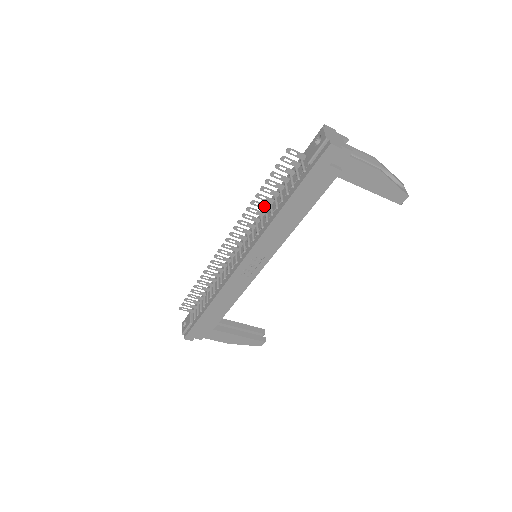
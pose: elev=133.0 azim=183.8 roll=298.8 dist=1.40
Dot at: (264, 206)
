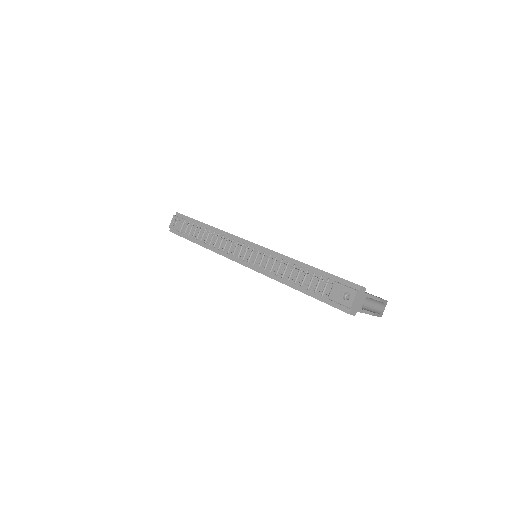
Dot at: occluded
